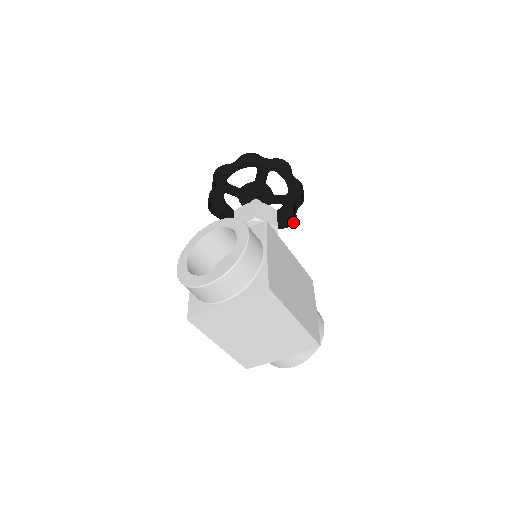
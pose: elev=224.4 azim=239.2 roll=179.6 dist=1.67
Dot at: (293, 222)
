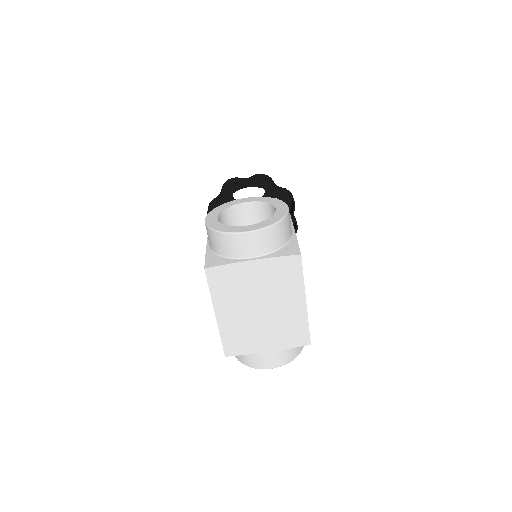
Dot at: occluded
